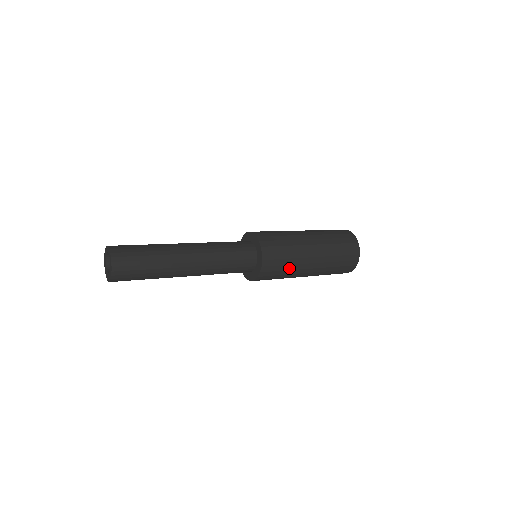
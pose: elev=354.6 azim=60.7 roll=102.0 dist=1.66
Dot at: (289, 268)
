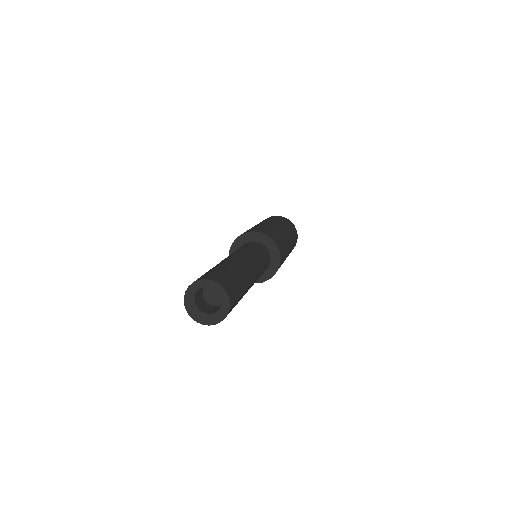
Dot at: (284, 260)
